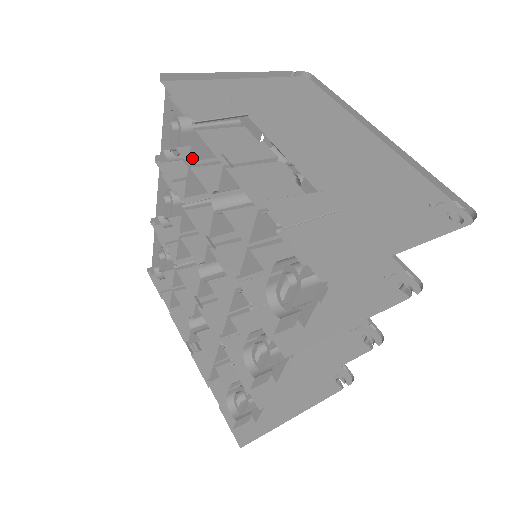
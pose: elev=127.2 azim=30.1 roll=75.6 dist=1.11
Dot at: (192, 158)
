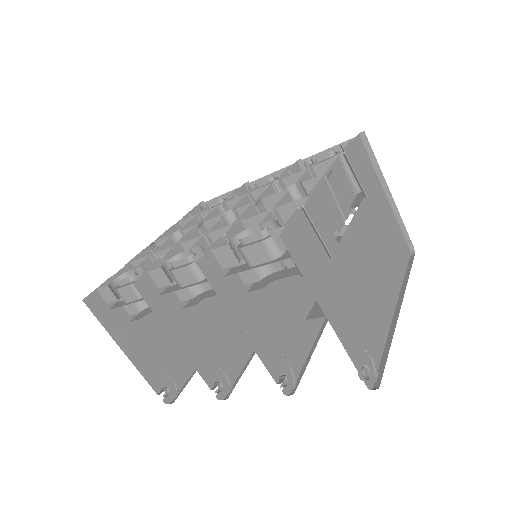
Dot at: (316, 168)
